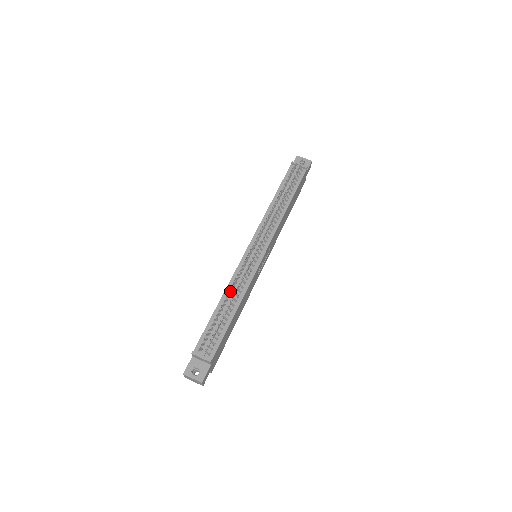
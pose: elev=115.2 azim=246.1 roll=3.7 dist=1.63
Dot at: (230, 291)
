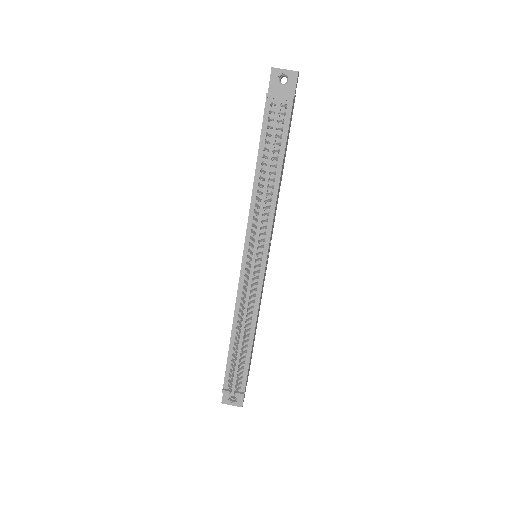
Dot at: (239, 324)
